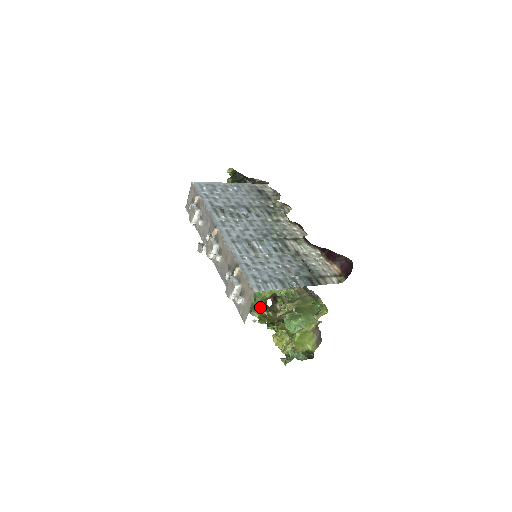
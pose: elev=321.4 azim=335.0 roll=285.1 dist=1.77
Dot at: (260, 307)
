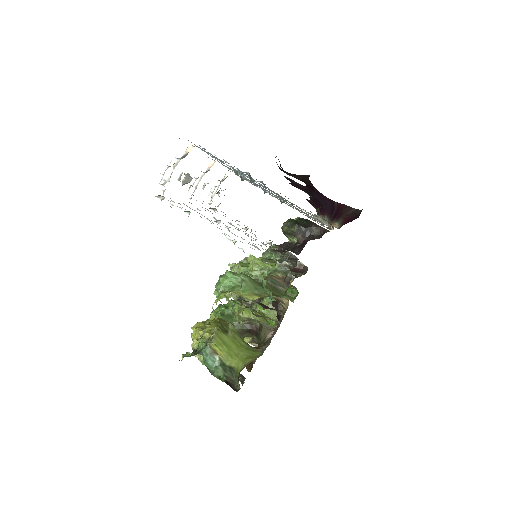
Dot at: occluded
